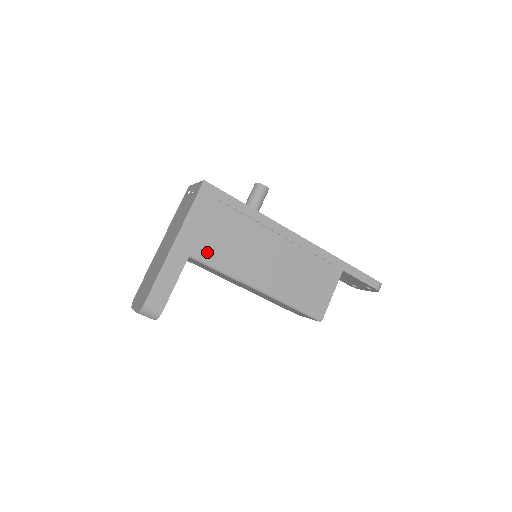
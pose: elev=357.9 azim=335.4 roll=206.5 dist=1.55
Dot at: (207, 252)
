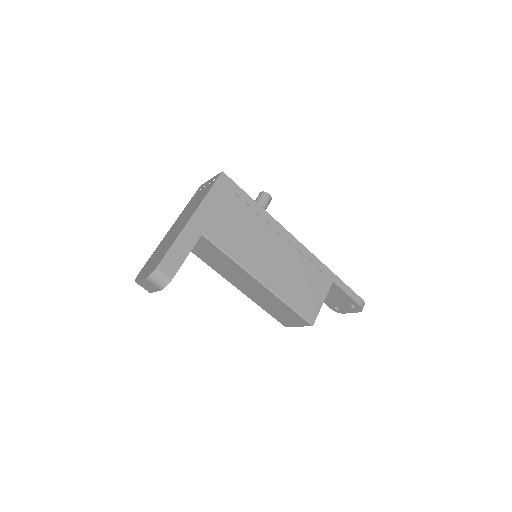
Dot at: (218, 234)
